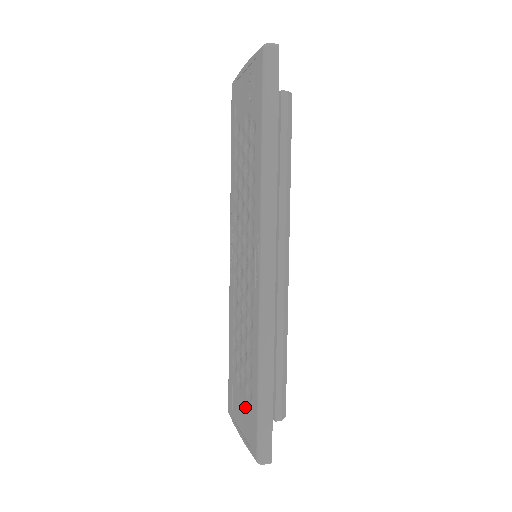
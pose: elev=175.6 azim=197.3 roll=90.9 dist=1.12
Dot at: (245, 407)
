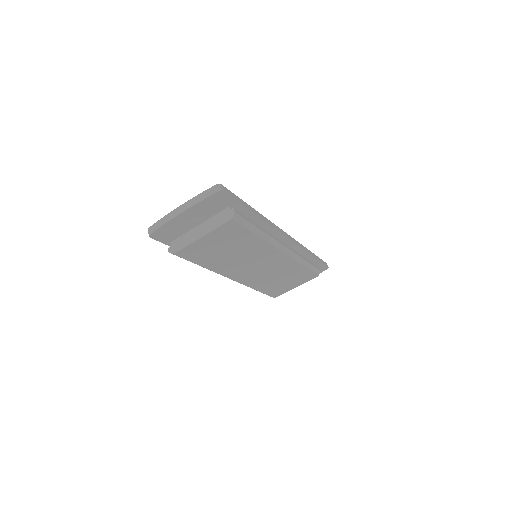
Dot at: occluded
